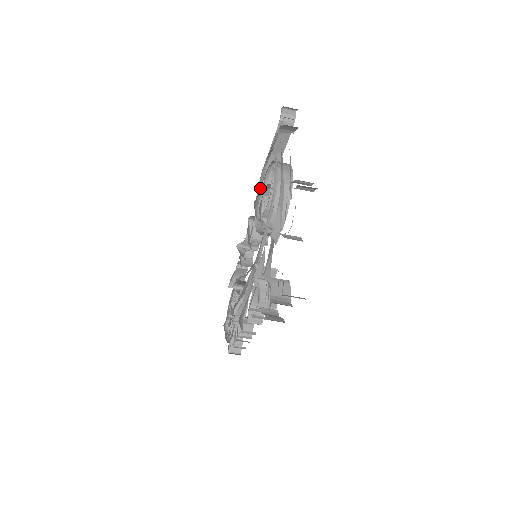
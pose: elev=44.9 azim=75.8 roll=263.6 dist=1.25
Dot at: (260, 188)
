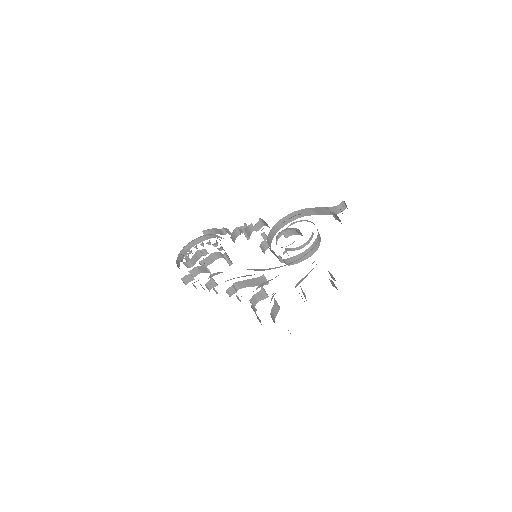
Dot at: occluded
